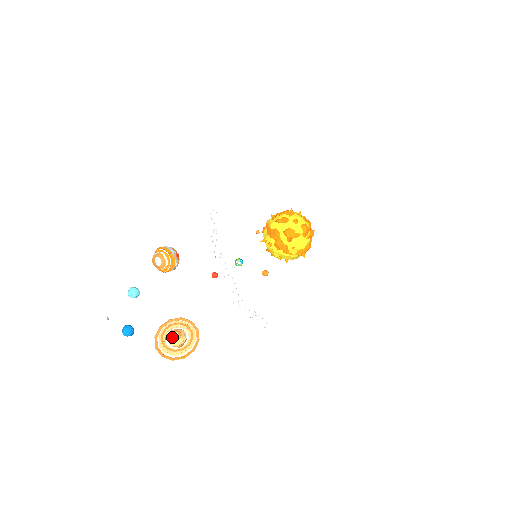
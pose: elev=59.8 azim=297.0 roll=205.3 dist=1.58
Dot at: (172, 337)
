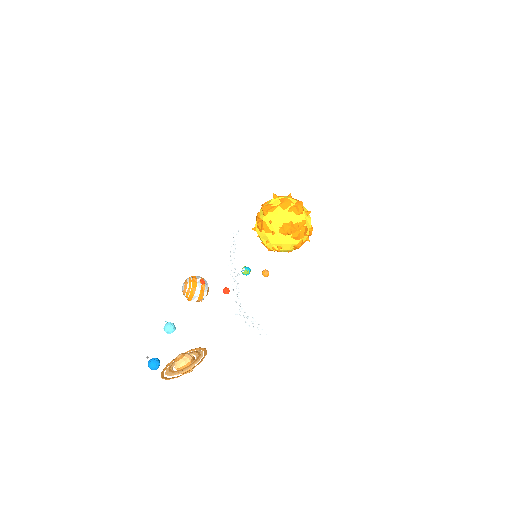
Dot at: (176, 358)
